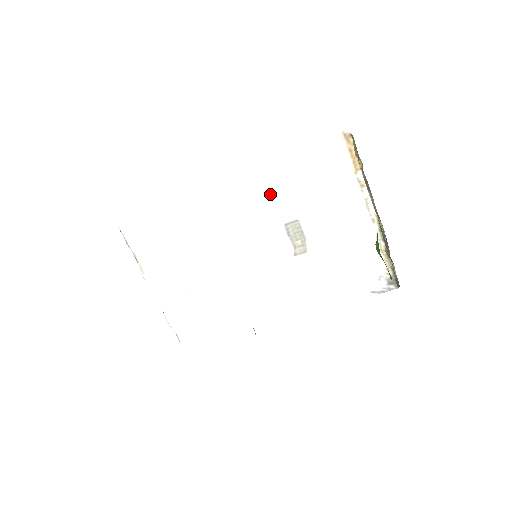
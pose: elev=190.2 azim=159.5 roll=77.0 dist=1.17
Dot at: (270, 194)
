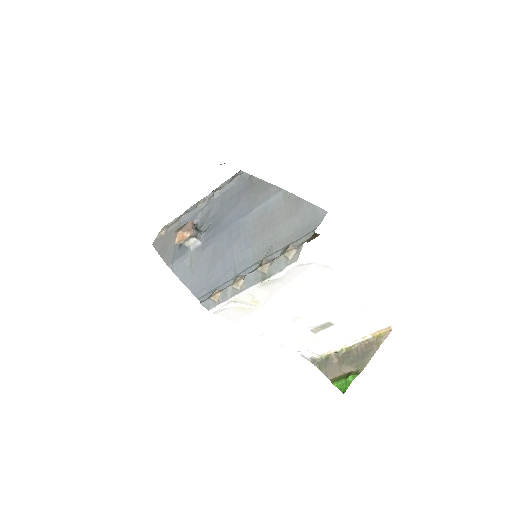
Dot at: (346, 313)
